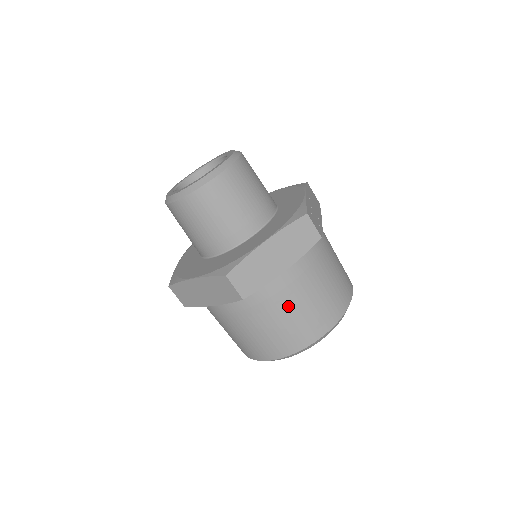
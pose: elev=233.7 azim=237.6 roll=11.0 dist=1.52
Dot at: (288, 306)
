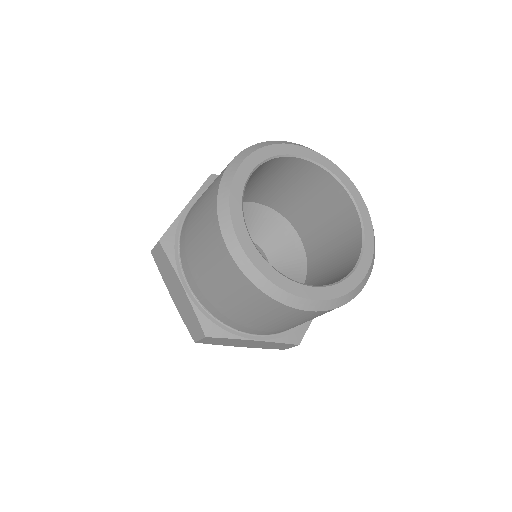
Dot at: (198, 204)
